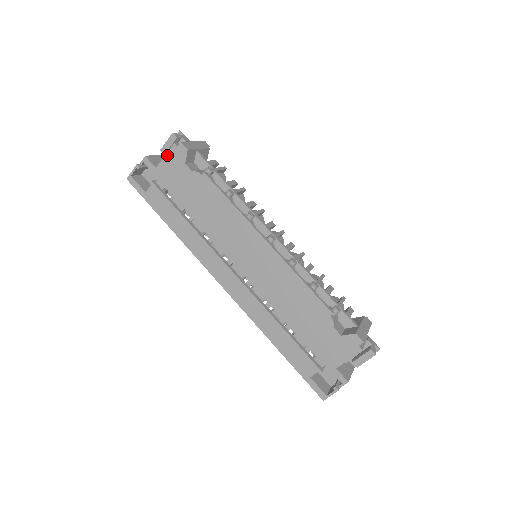
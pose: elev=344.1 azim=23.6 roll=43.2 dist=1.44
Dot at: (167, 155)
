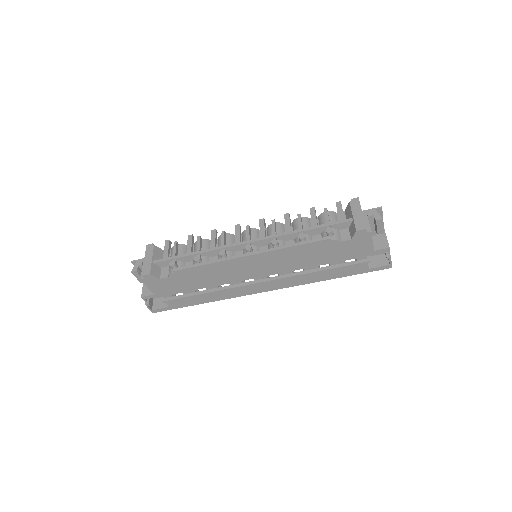
Dot at: (147, 286)
